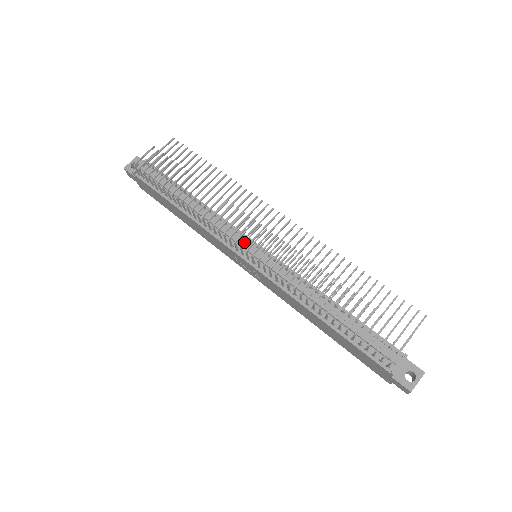
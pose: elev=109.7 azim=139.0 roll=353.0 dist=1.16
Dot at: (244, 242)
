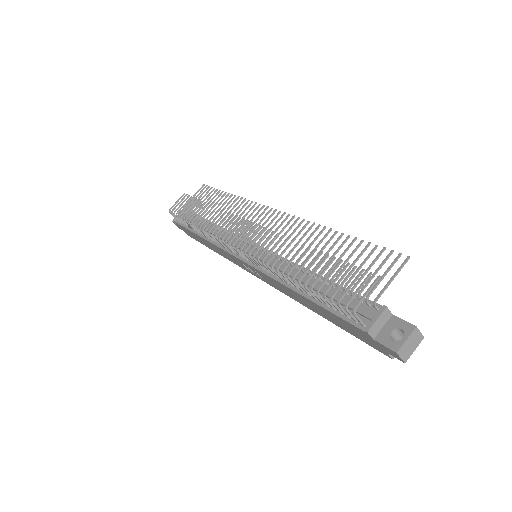
Dot at: (231, 239)
